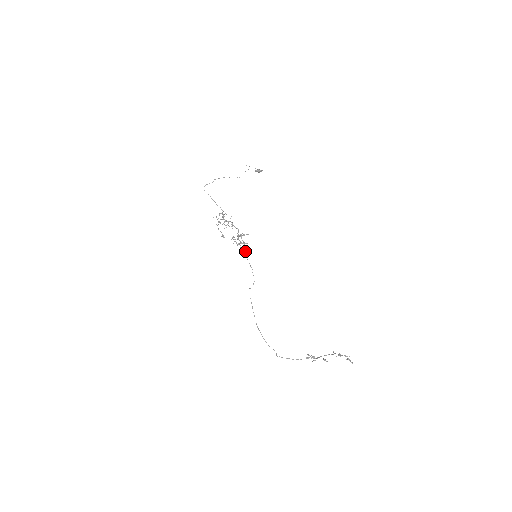
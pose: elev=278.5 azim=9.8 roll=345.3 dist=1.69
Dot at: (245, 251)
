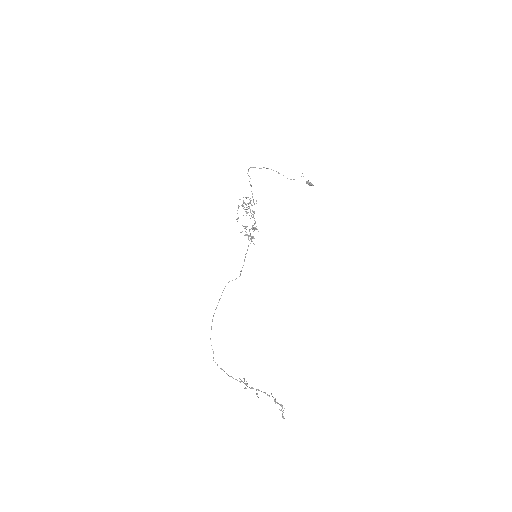
Dot at: occluded
